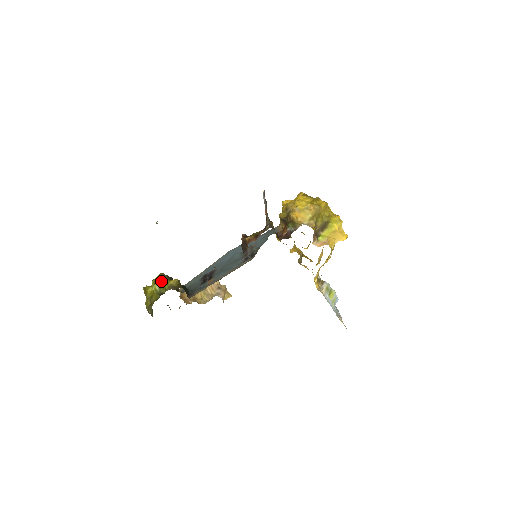
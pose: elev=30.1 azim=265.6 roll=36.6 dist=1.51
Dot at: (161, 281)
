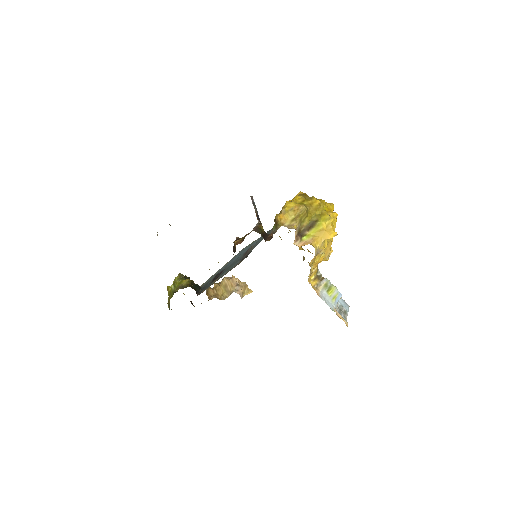
Dot at: (177, 281)
